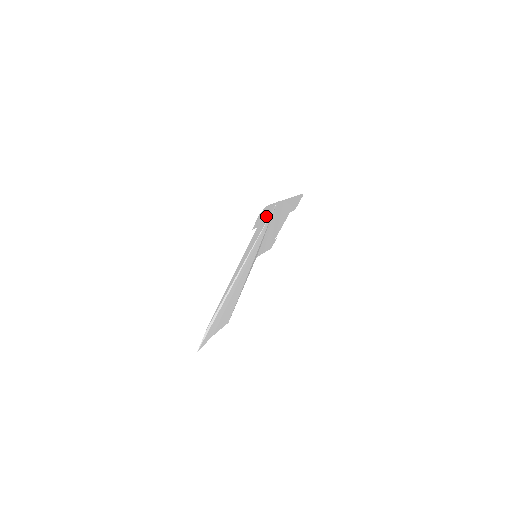
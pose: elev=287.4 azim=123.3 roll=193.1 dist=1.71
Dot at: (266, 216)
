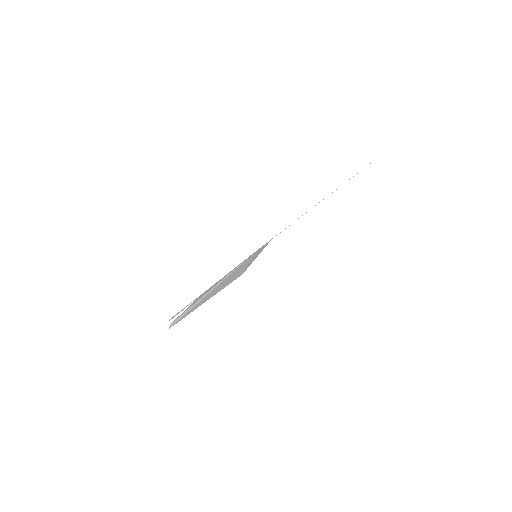
Dot at: occluded
